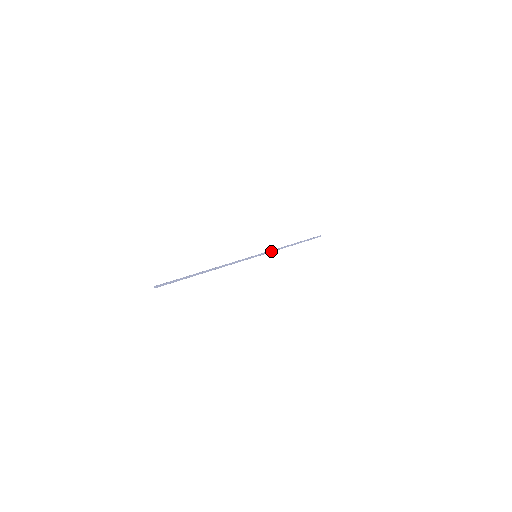
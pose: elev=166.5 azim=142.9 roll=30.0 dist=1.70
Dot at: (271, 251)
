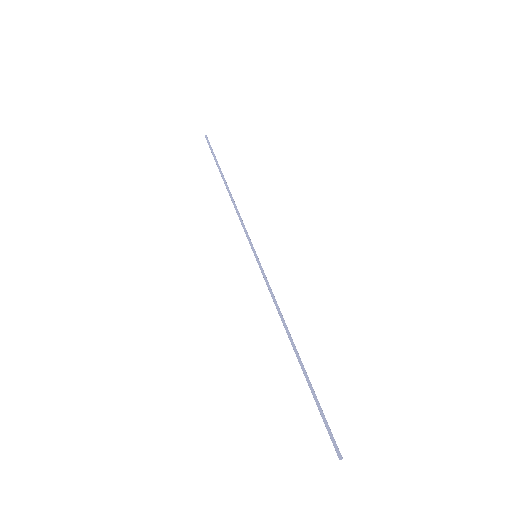
Dot at: occluded
